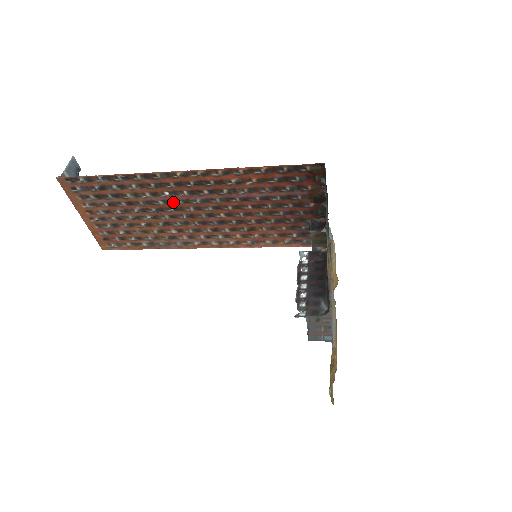
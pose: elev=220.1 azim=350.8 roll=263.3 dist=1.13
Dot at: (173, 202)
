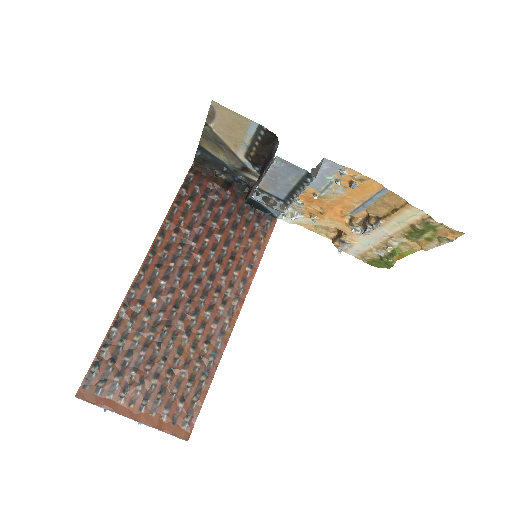
Dot at: (167, 303)
